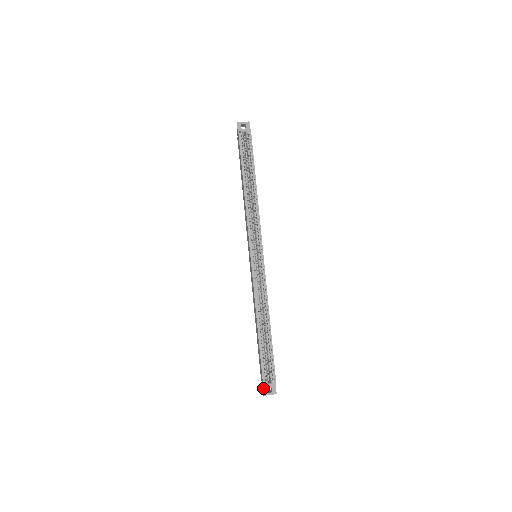
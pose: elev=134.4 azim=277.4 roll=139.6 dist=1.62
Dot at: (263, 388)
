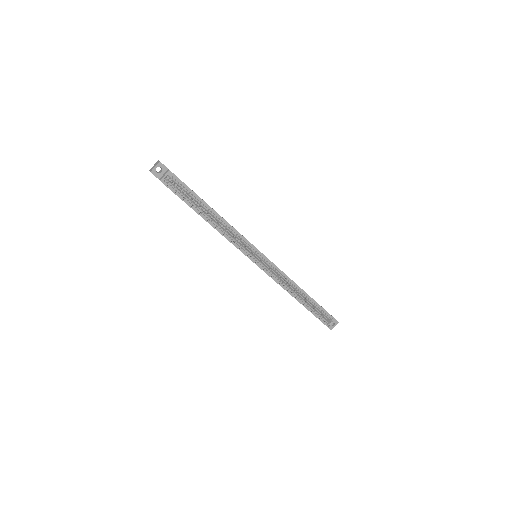
Dot at: occluded
